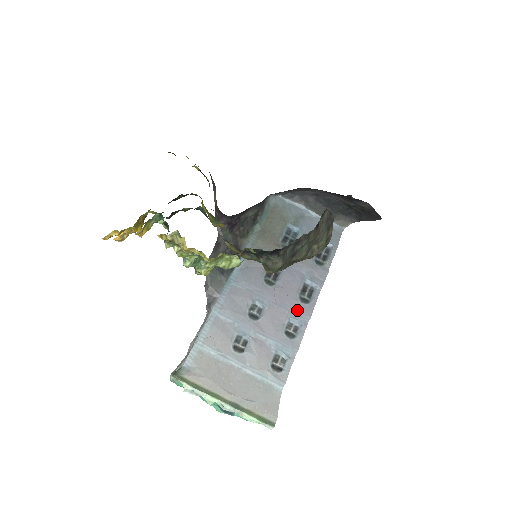
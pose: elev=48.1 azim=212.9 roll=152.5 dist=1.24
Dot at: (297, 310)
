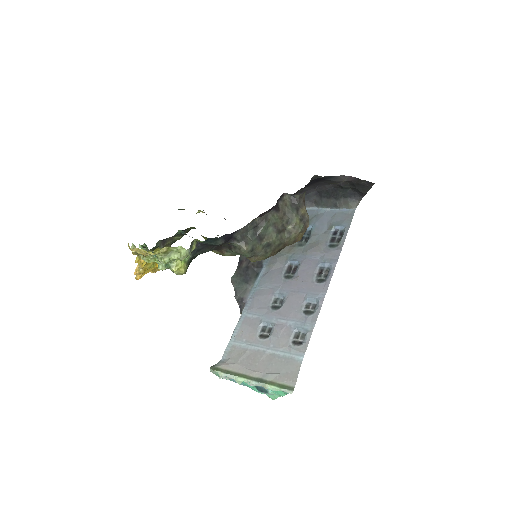
Dot at: (313, 290)
